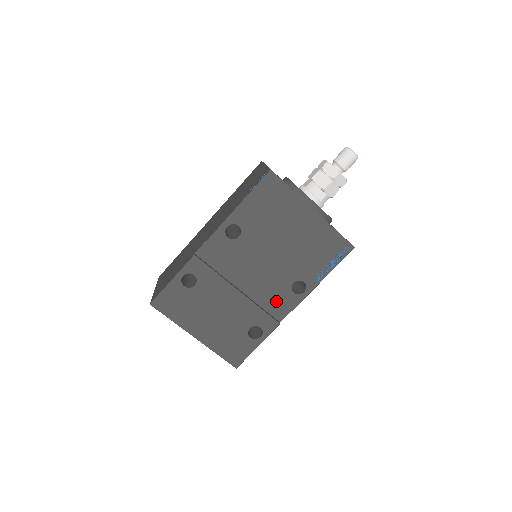
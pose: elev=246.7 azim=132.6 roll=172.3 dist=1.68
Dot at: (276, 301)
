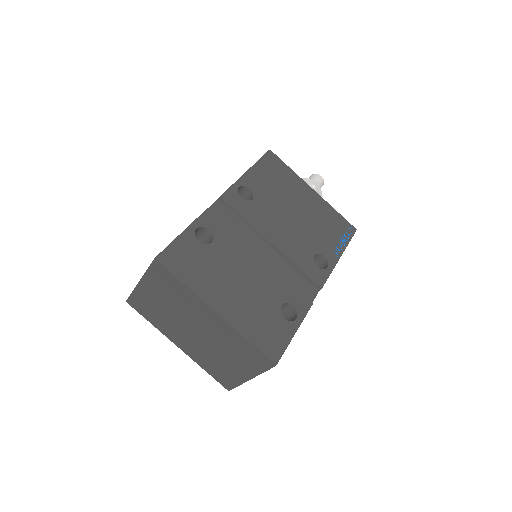
Dot at: (301, 278)
